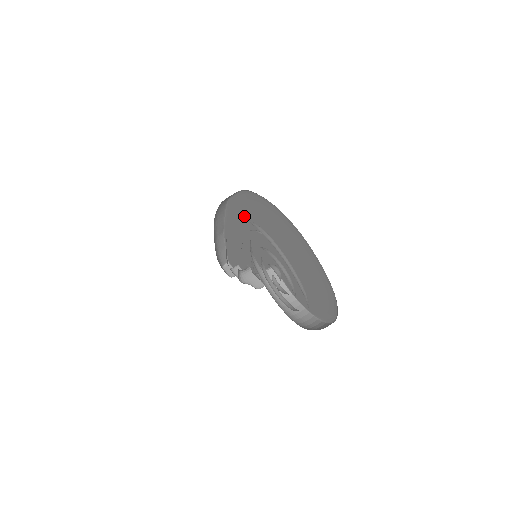
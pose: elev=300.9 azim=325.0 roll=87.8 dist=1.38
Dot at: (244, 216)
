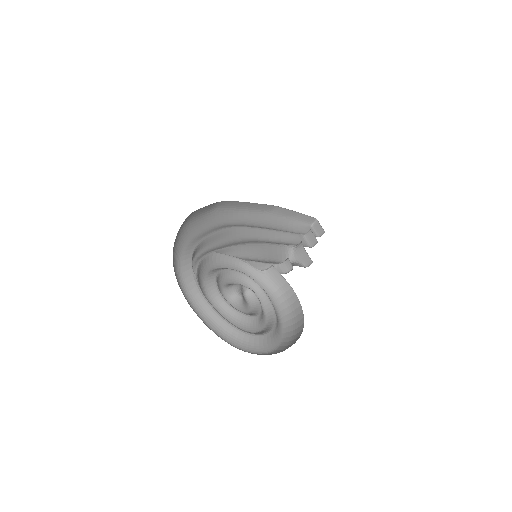
Dot at: occluded
